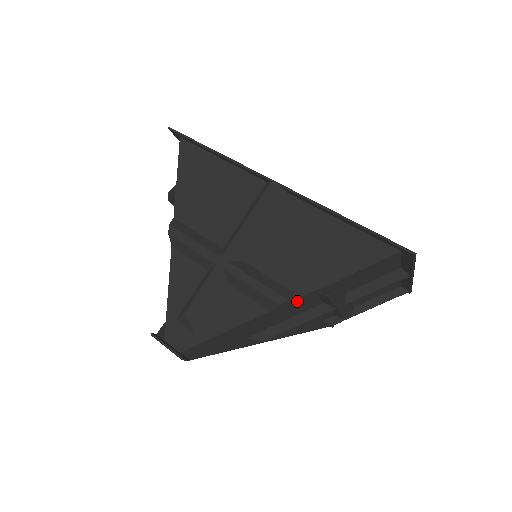
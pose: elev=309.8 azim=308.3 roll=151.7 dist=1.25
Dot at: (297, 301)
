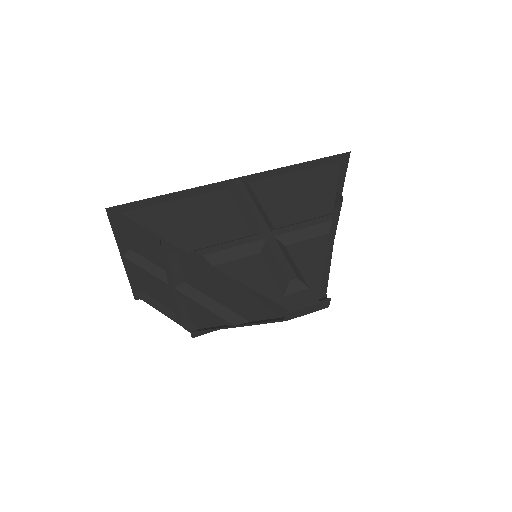
Dot at: occluded
